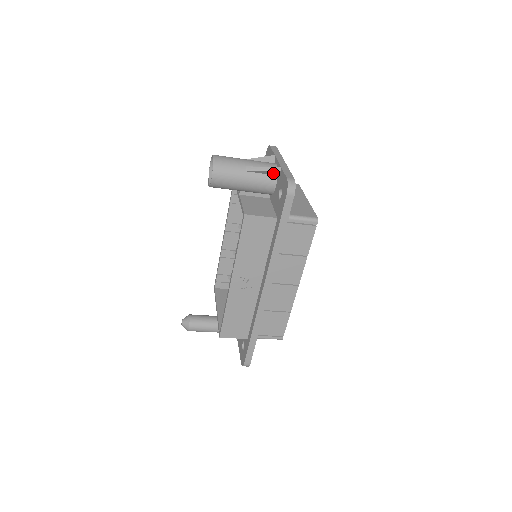
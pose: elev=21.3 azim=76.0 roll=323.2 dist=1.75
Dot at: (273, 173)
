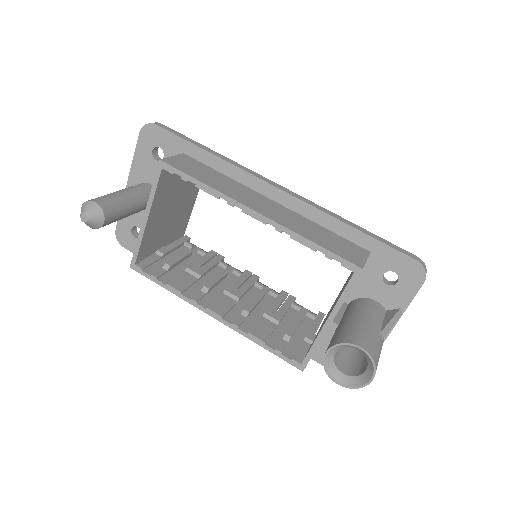
Dot at: occluded
